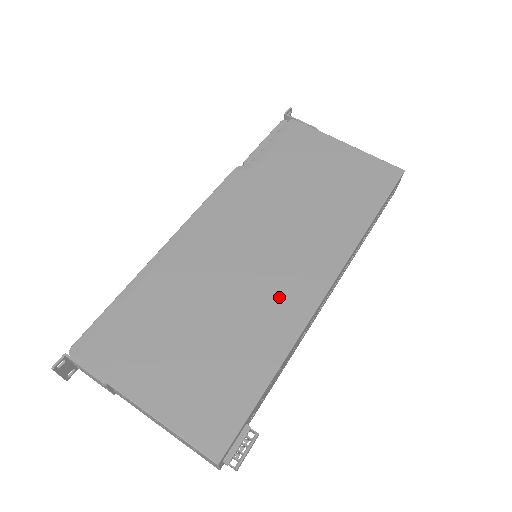
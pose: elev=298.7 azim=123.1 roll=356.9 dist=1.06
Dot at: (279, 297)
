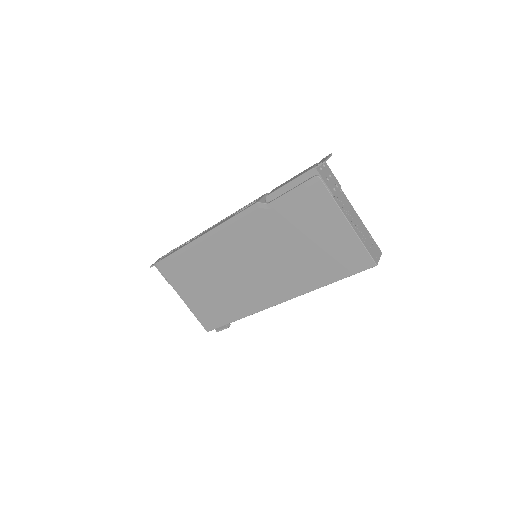
Dot at: (252, 293)
